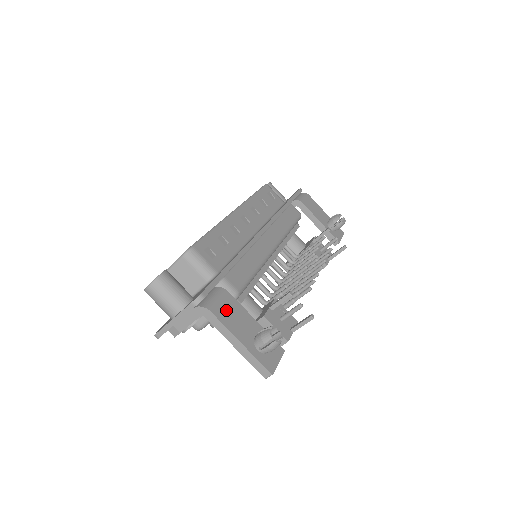
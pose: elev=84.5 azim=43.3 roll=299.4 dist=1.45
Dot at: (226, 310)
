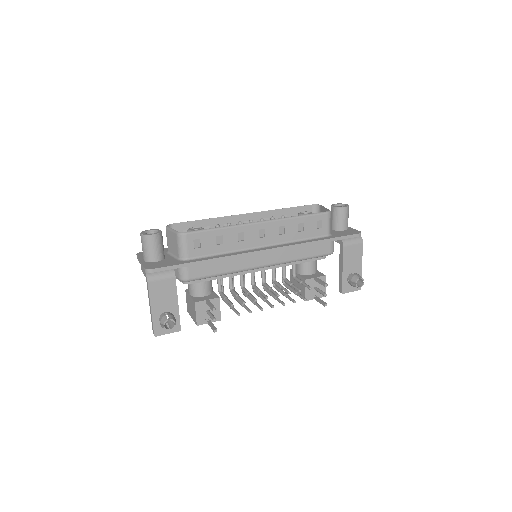
Dot at: (161, 287)
